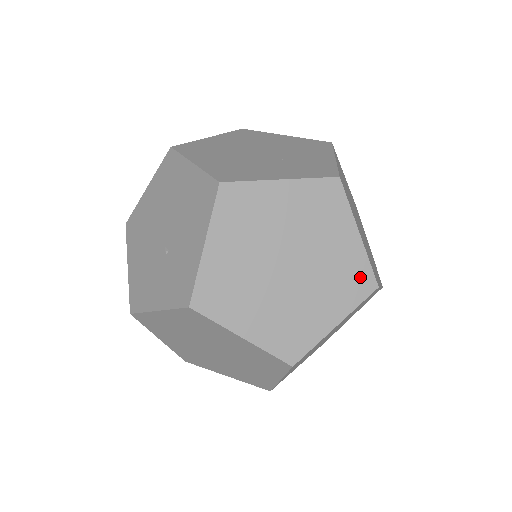
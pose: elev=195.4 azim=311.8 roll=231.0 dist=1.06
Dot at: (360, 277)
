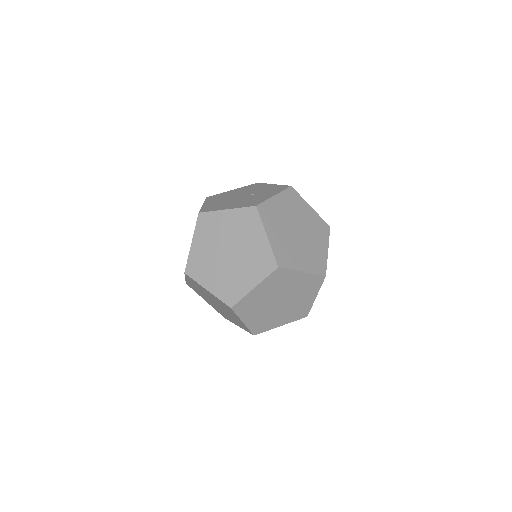
Dot at: occluded
